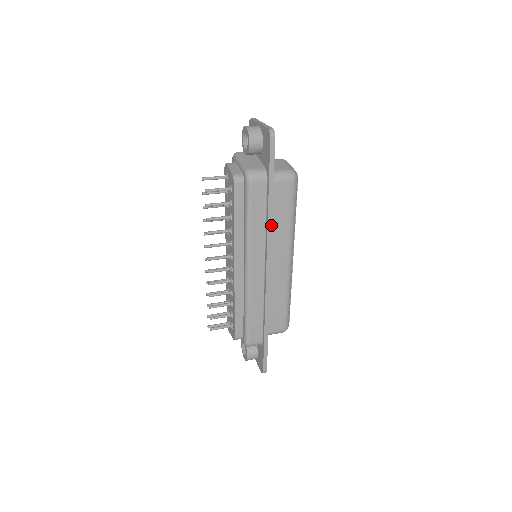
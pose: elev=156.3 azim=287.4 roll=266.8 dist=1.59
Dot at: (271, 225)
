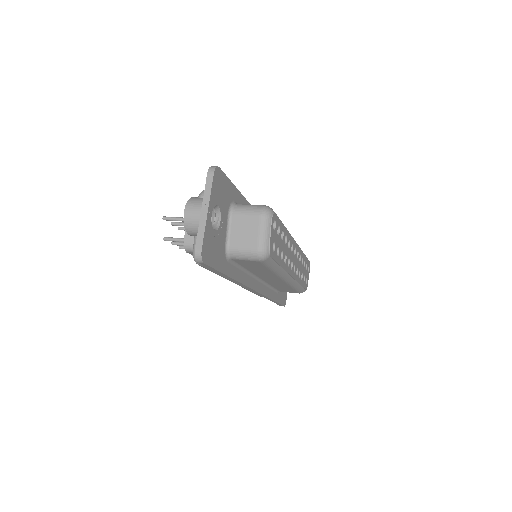
Dot at: (240, 283)
